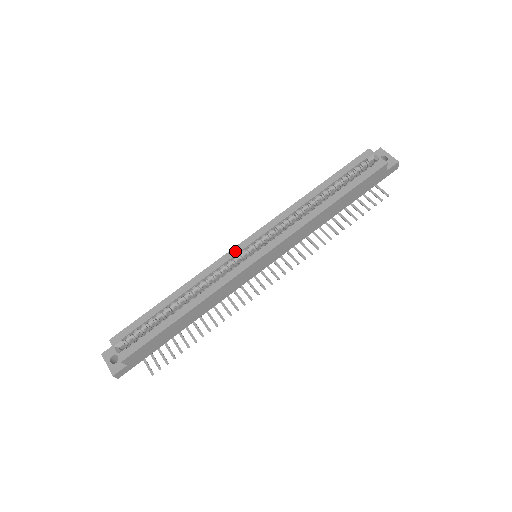
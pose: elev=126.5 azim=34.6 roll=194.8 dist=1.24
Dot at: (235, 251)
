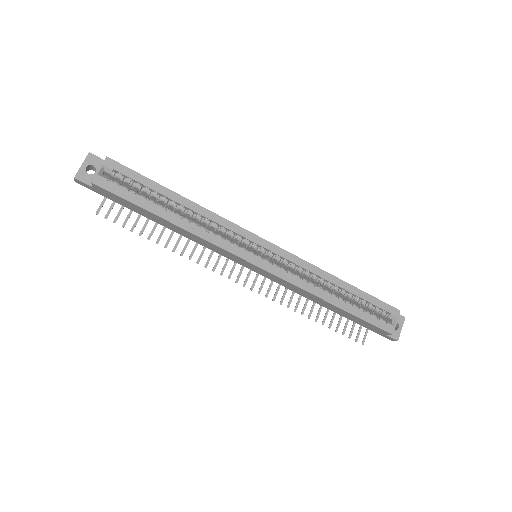
Dot at: (252, 237)
